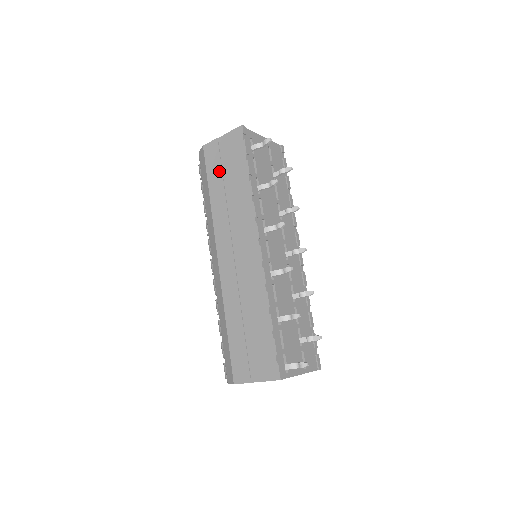
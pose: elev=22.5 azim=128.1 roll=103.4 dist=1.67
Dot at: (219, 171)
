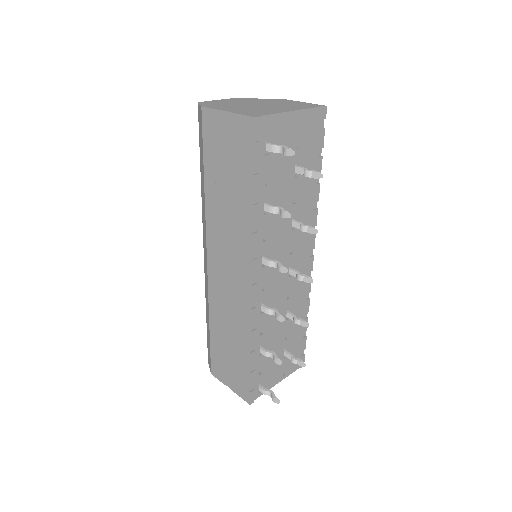
Dot at: (218, 161)
